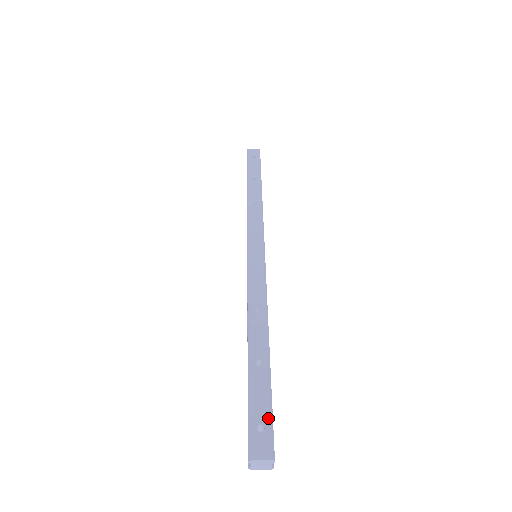
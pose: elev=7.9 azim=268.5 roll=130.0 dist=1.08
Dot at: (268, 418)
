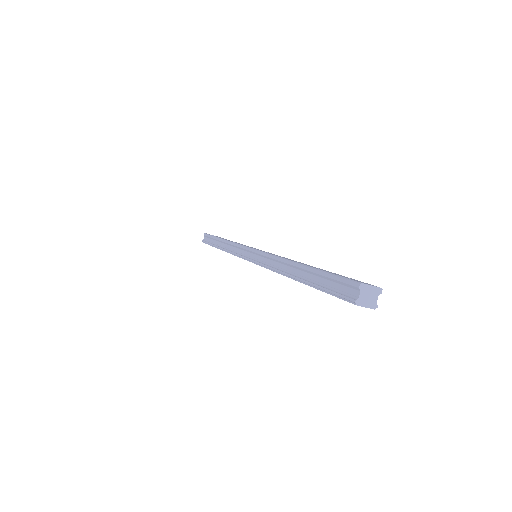
Dot at: (353, 279)
